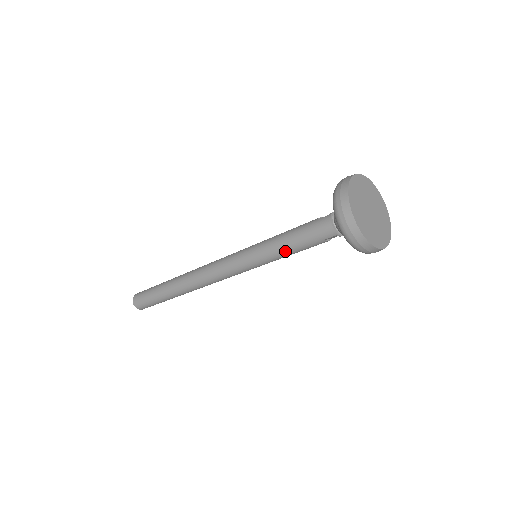
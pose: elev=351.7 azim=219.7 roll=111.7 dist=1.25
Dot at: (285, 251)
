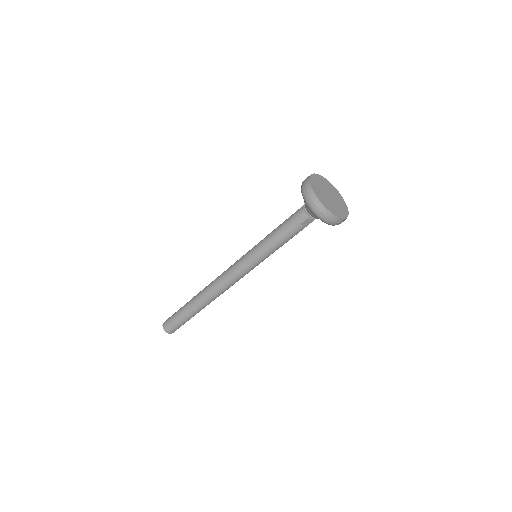
Dot at: (275, 241)
